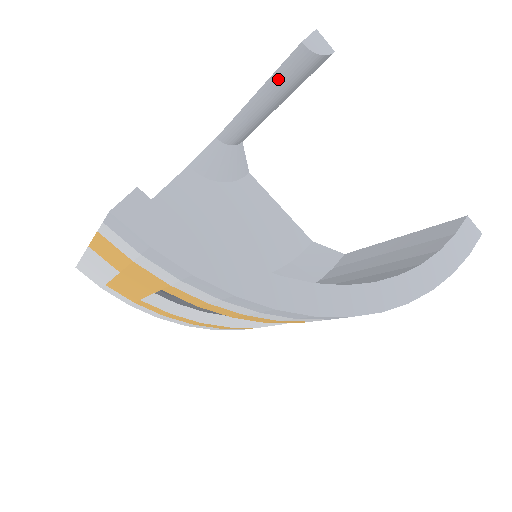
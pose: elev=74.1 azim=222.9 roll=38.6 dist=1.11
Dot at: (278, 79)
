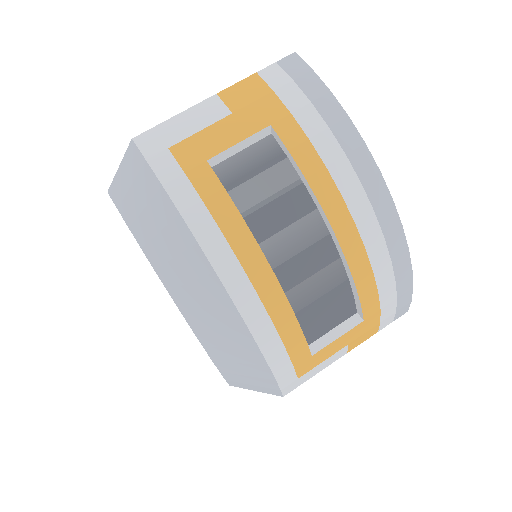
Dot at: occluded
